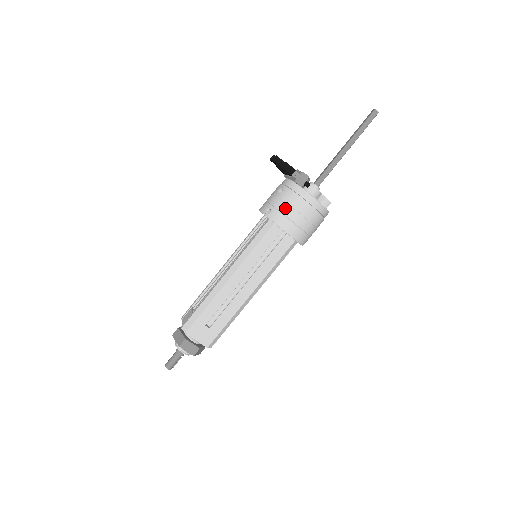
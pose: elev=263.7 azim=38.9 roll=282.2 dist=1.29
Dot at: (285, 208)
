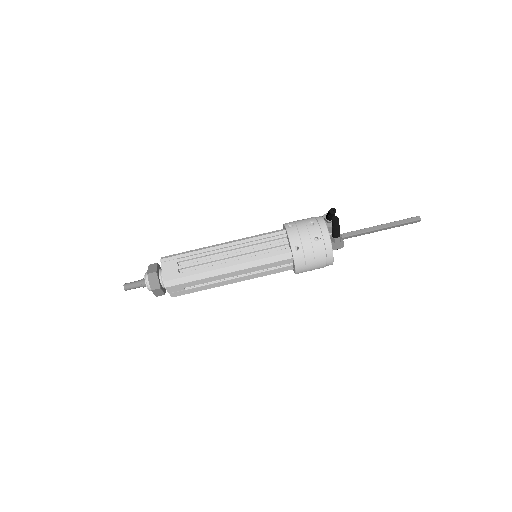
Dot at: (310, 257)
